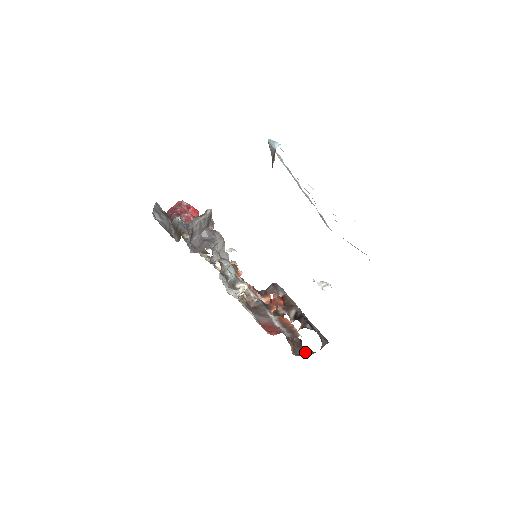
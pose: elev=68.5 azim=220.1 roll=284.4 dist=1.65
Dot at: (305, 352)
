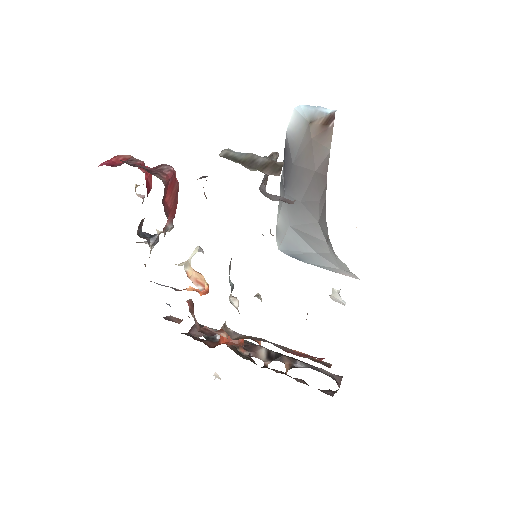
Dot at: (327, 392)
